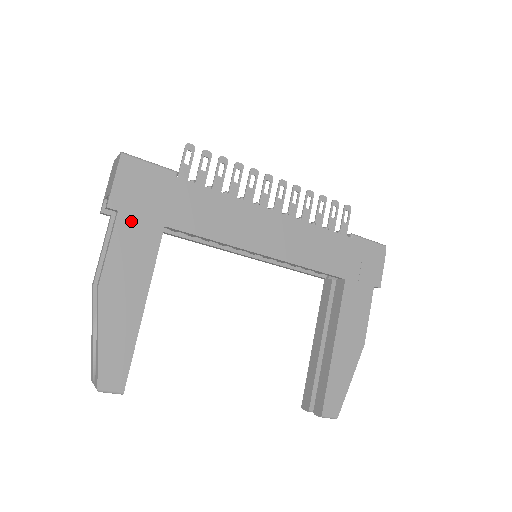
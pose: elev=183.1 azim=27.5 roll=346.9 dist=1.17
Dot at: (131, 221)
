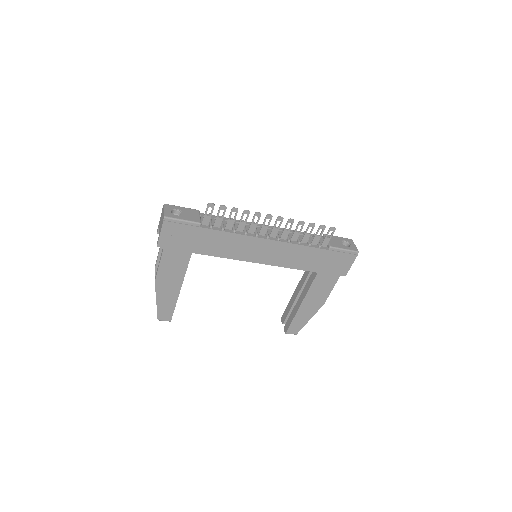
Dot at: (172, 252)
